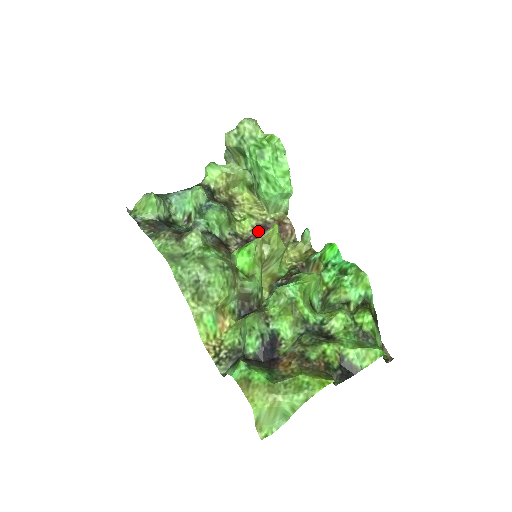
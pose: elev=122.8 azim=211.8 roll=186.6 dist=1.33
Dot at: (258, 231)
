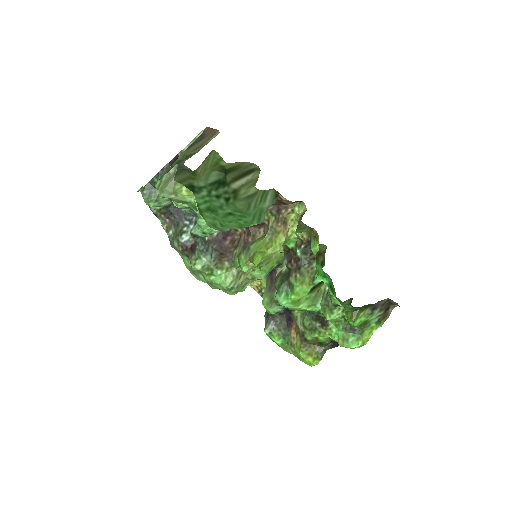
Dot at: occluded
